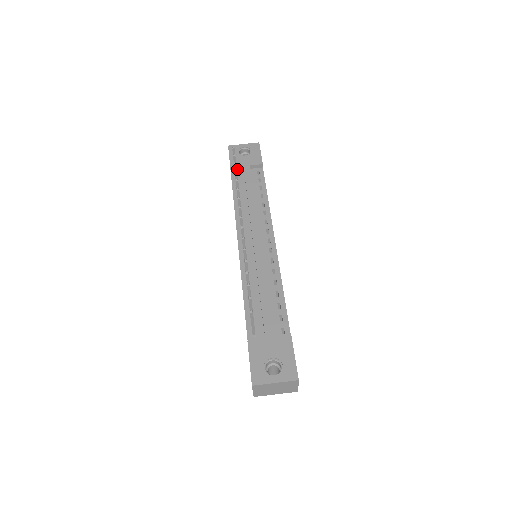
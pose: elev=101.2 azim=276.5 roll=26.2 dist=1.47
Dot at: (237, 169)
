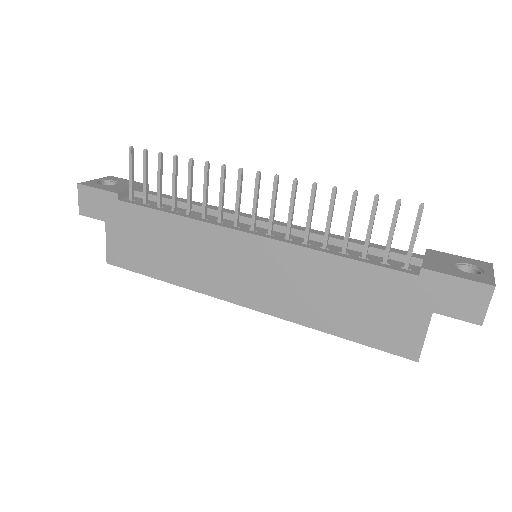
Dot at: (124, 196)
